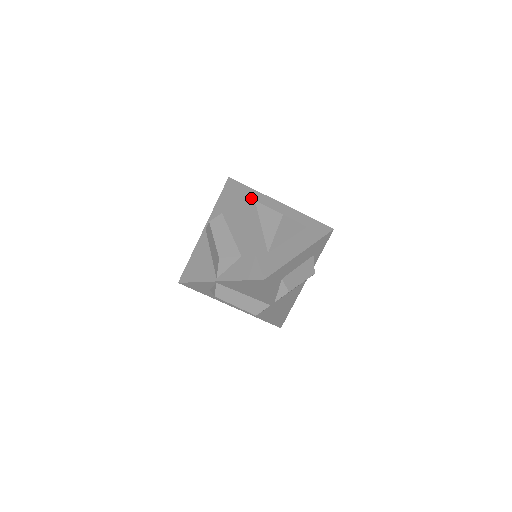
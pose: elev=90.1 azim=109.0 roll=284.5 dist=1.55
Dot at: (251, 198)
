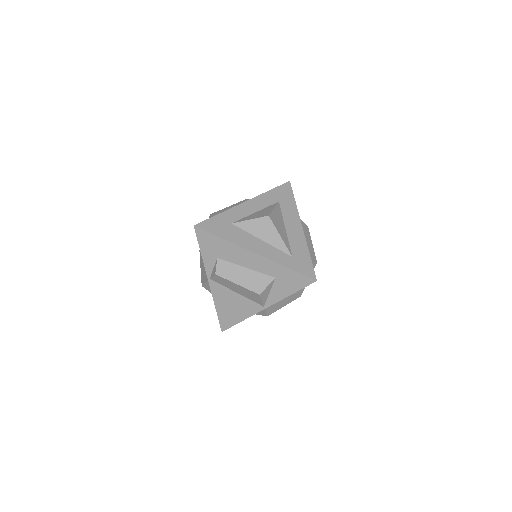
Dot at: (228, 225)
